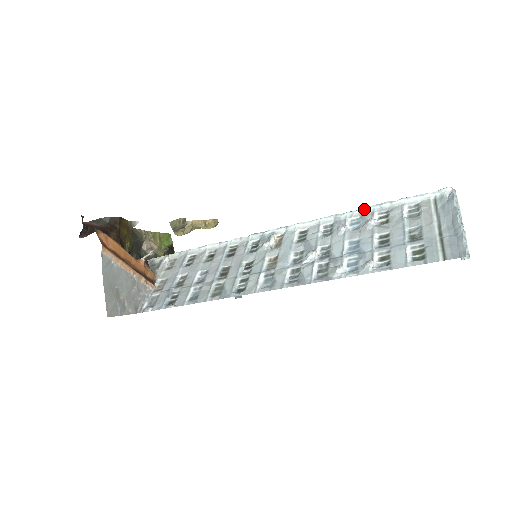
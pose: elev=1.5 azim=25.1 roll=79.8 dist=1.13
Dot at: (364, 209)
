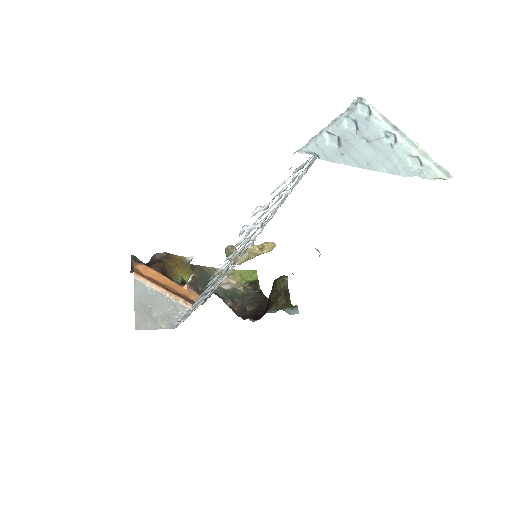
Dot at: (306, 167)
